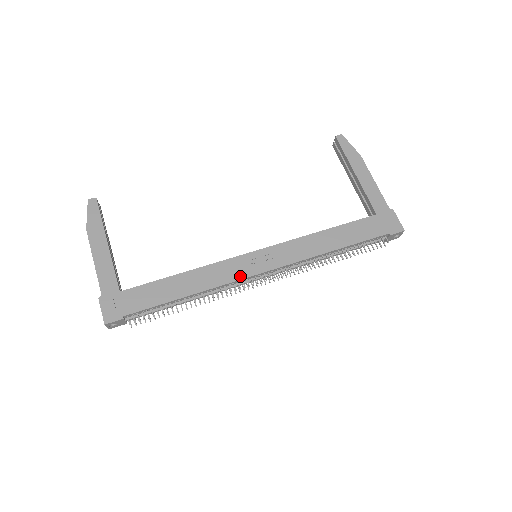
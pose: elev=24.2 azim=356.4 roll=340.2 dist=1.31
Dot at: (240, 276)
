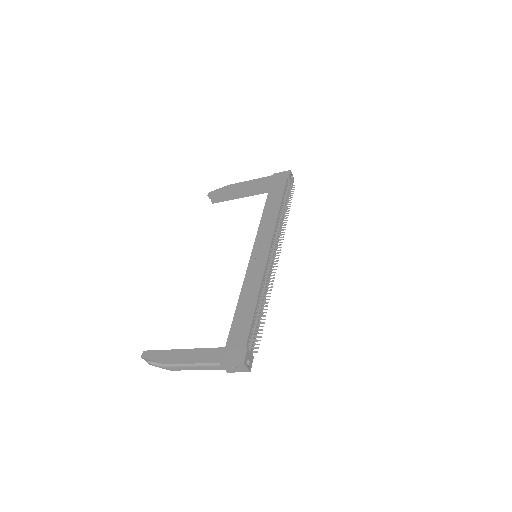
Dot at: (263, 264)
